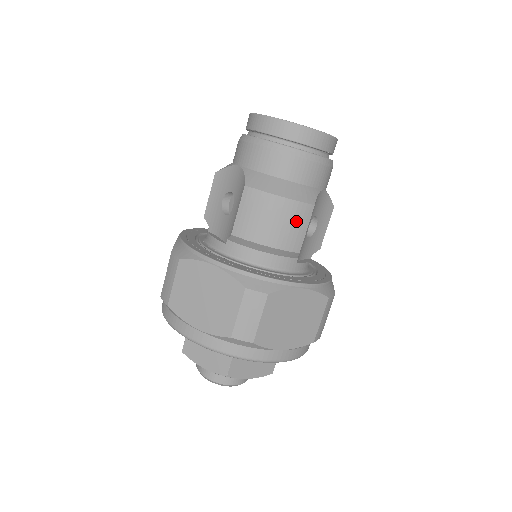
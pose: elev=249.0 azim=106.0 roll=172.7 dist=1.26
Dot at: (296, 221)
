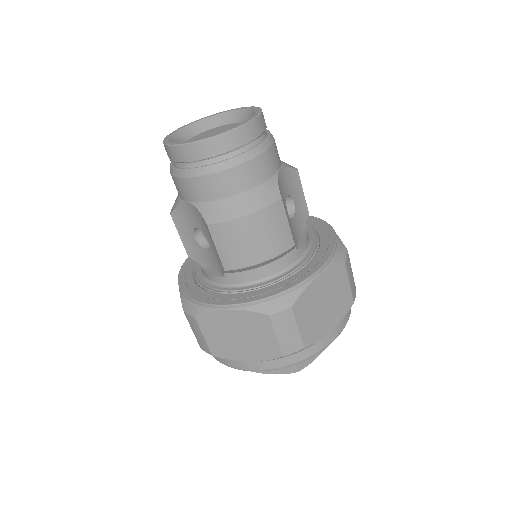
Dot at: (274, 224)
